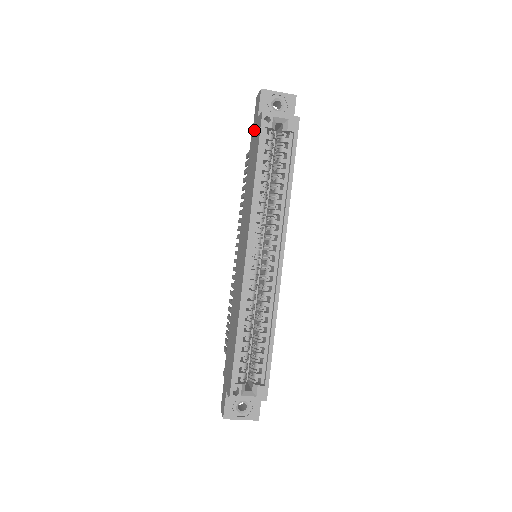
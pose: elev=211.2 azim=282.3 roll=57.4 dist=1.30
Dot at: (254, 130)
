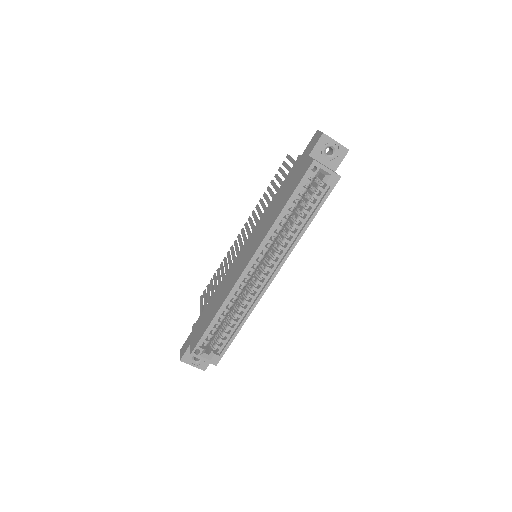
Dot at: (301, 161)
